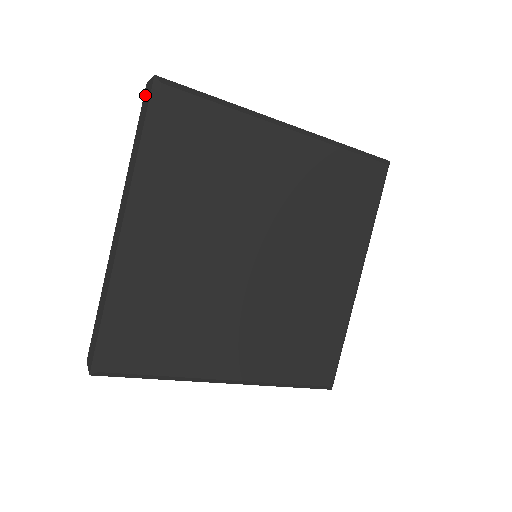
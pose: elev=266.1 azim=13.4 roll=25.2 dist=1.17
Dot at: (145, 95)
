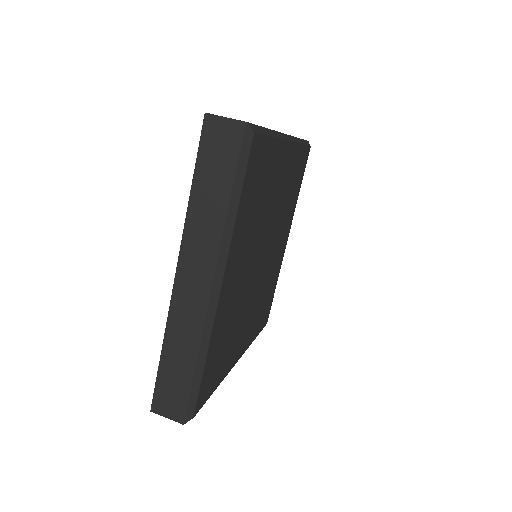
Dot at: (212, 132)
